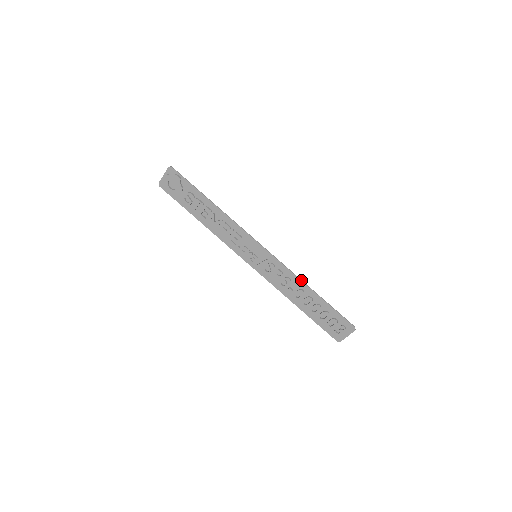
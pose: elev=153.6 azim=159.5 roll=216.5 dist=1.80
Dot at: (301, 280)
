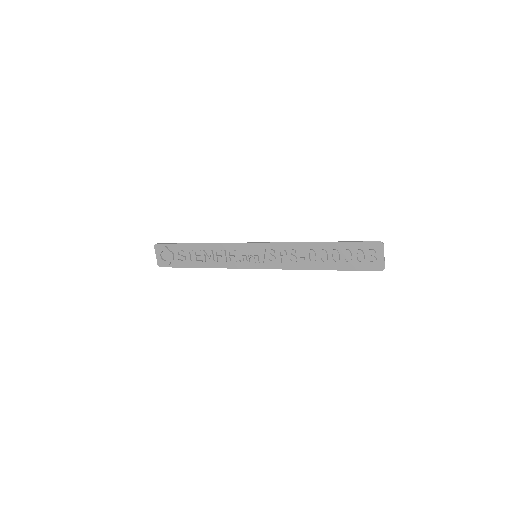
Dot at: (302, 242)
